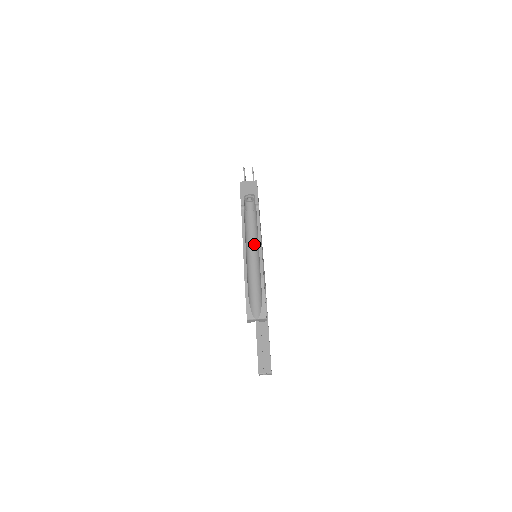
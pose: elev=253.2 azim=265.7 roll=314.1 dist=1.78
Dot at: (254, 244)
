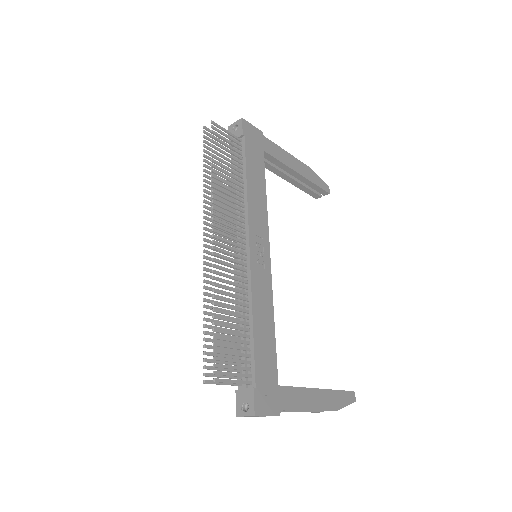
Dot at: occluded
